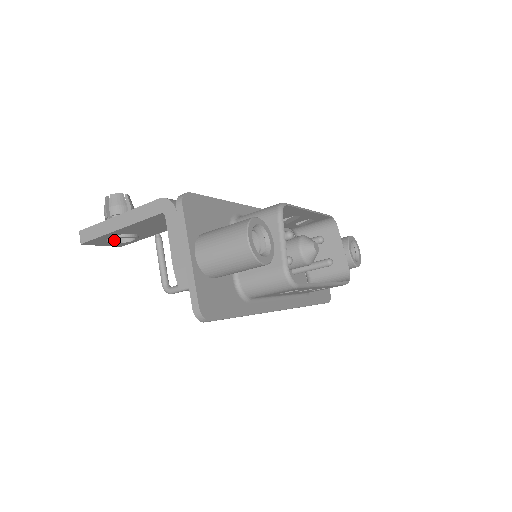
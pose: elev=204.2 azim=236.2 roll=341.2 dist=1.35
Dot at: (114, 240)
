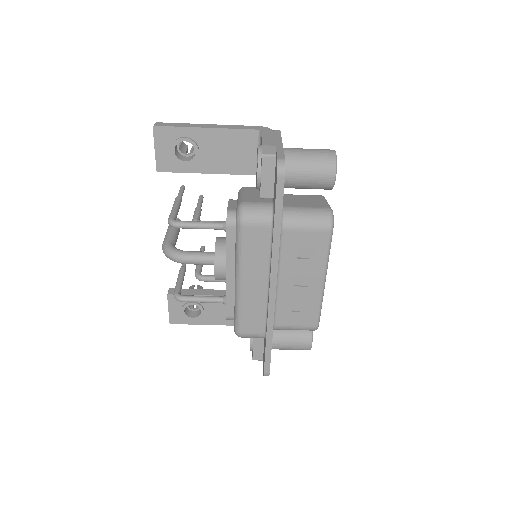
Dot at: (175, 148)
